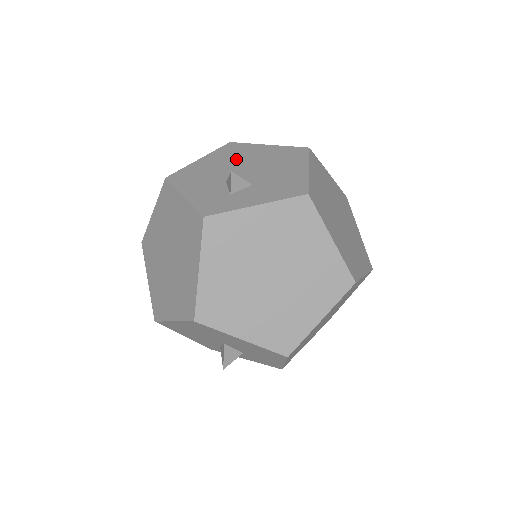
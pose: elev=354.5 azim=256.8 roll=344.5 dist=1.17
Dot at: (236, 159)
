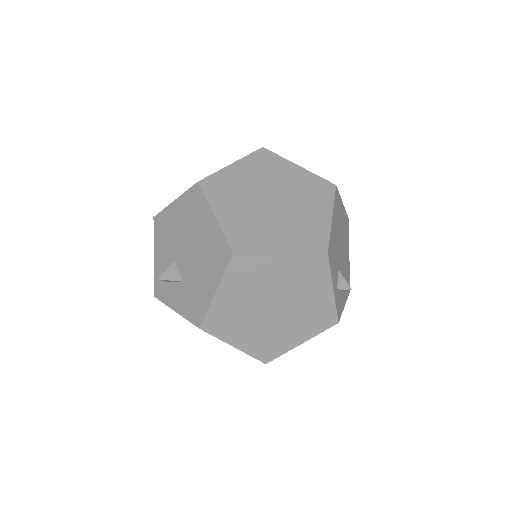
Dot at: (189, 225)
